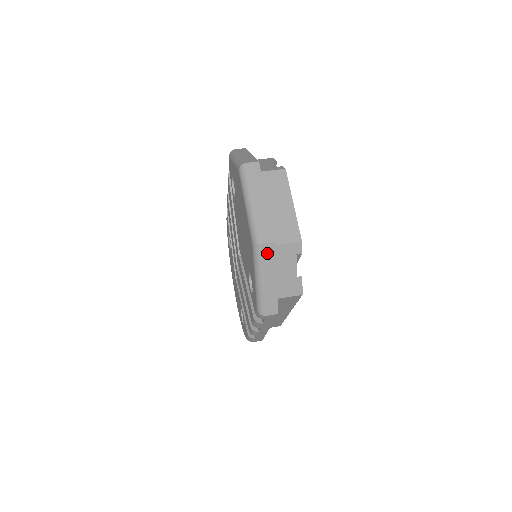
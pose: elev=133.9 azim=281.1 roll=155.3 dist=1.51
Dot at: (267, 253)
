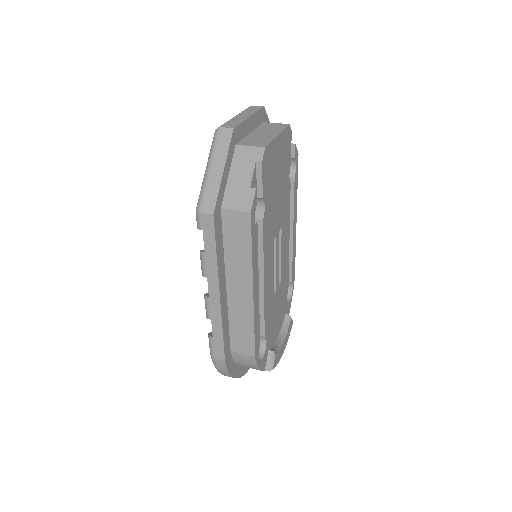
Dot at: (223, 138)
